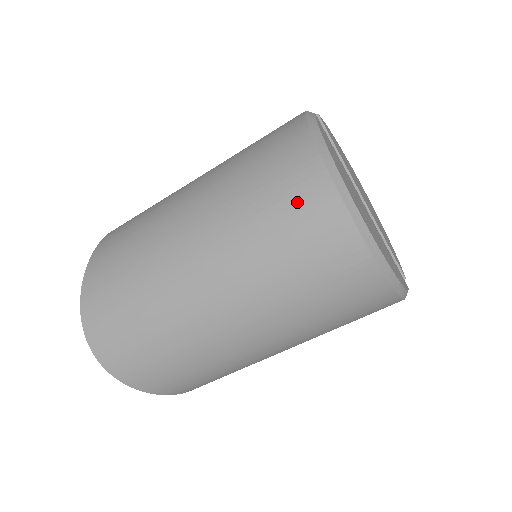
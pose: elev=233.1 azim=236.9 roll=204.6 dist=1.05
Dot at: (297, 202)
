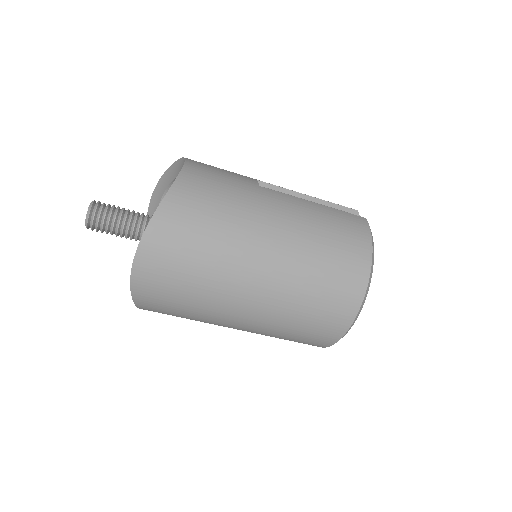
Dot at: (344, 281)
